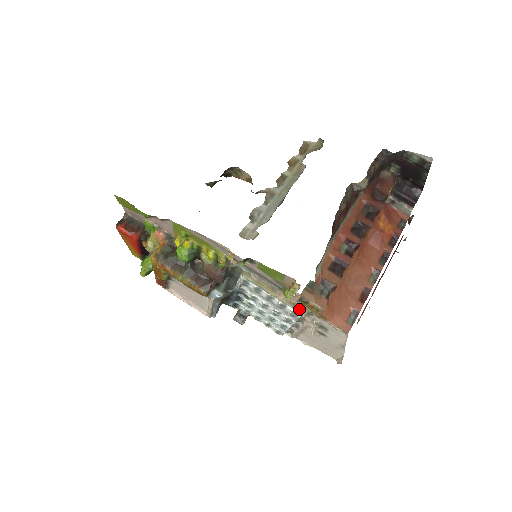
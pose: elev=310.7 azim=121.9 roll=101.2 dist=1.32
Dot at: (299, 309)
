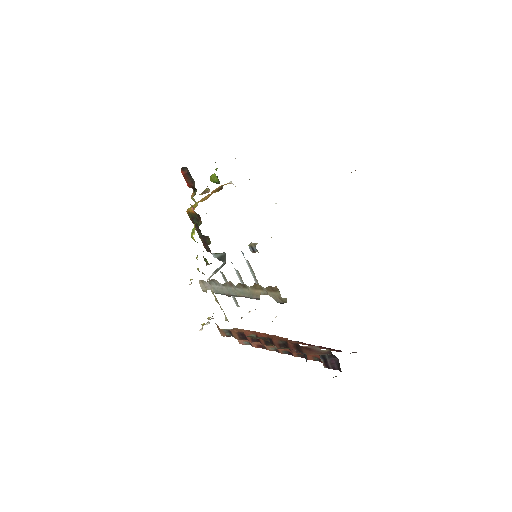
Dot at: (225, 316)
